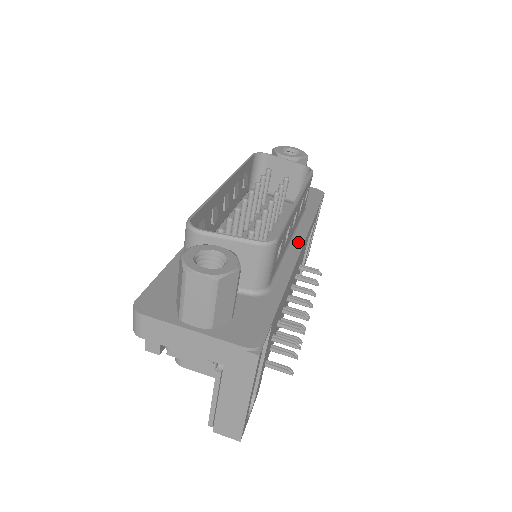
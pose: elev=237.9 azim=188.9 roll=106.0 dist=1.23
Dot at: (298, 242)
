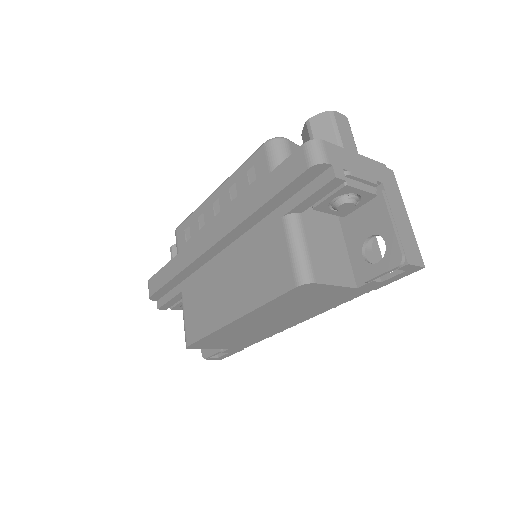
Dot at: occluded
